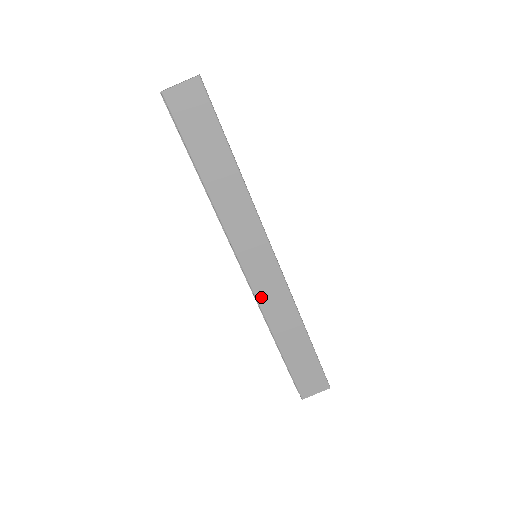
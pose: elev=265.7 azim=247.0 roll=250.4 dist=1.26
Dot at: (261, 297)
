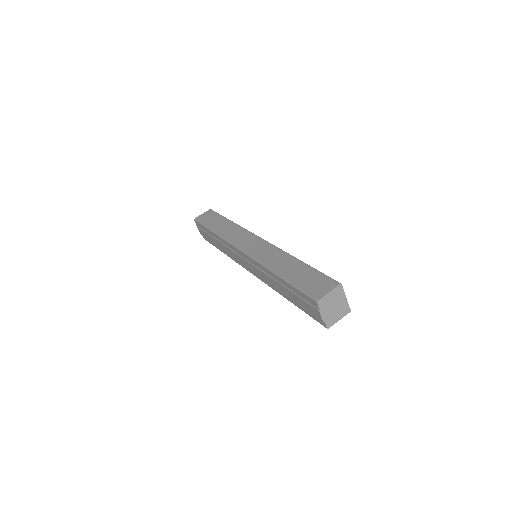
Dot at: (256, 256)
